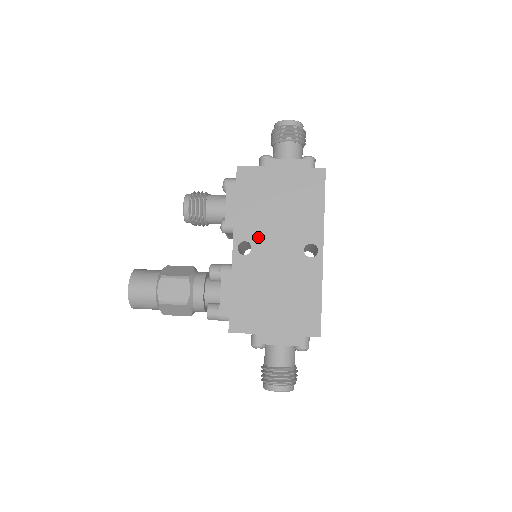
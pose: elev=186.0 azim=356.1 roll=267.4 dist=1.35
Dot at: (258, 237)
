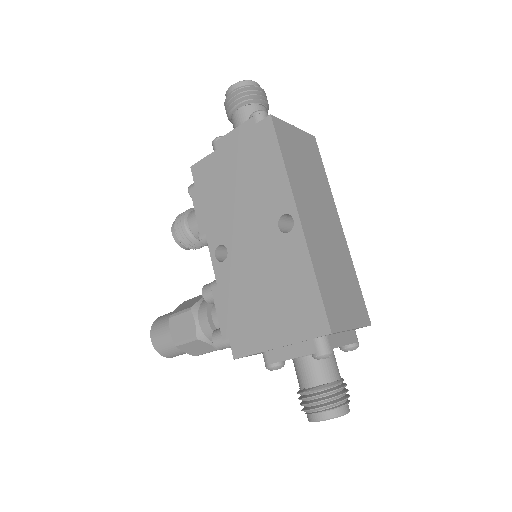
Dot at: (229, 234)
